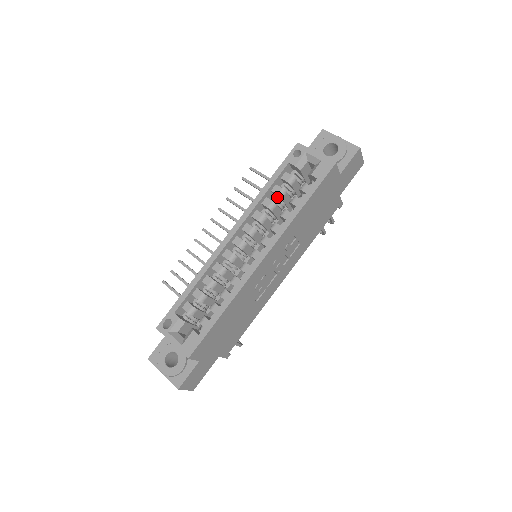
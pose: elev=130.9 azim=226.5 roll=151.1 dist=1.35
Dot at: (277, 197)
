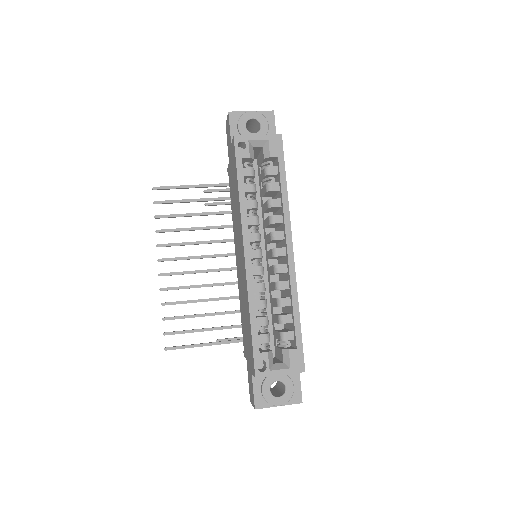
Dot at: (251, 194)
